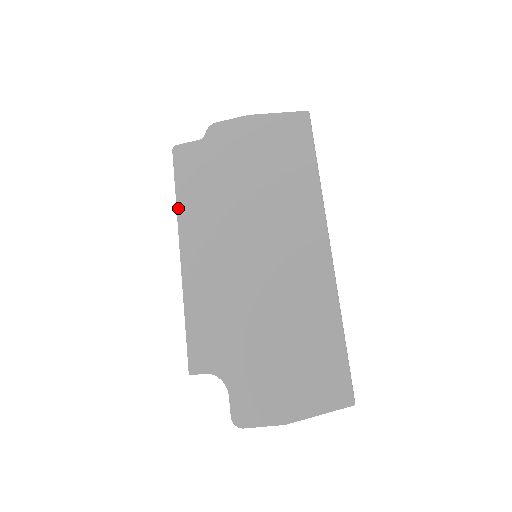
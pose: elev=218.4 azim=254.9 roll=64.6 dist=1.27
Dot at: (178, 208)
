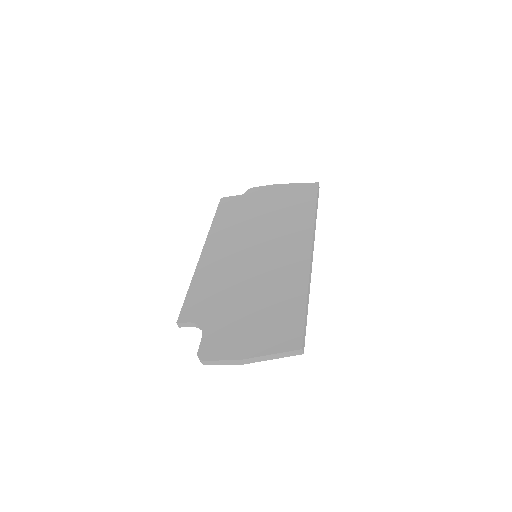
Dot at: (211, 228)
